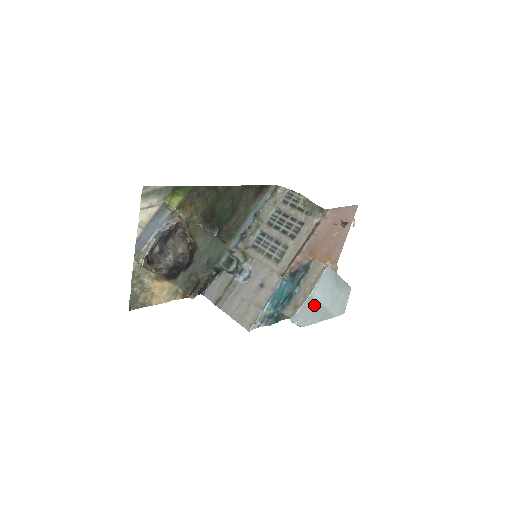
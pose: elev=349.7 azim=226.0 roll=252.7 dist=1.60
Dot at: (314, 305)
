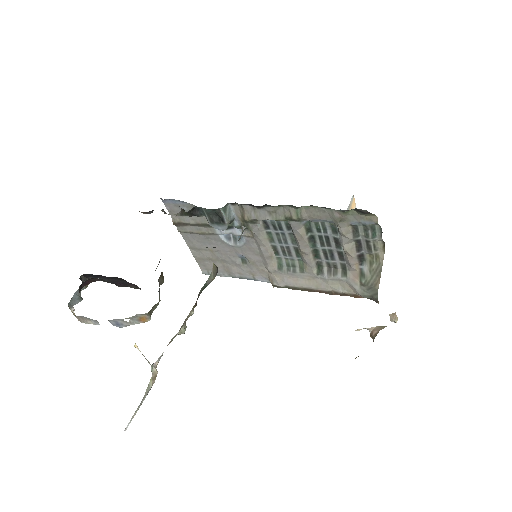
Dot at: occluded
